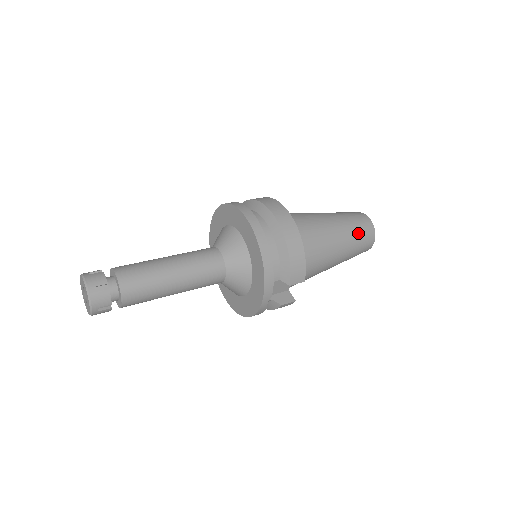
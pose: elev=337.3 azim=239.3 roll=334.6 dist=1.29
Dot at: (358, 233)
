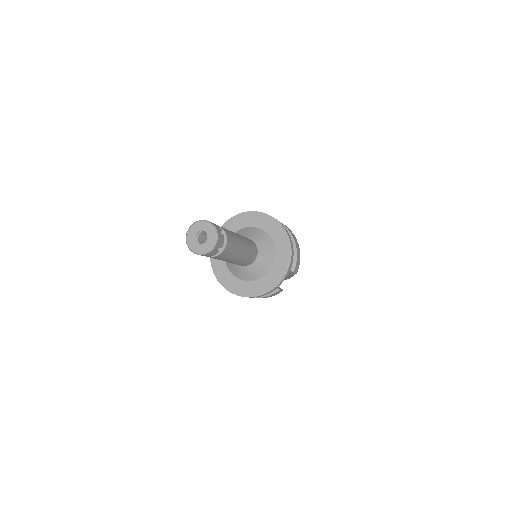
Dot at: occluded
